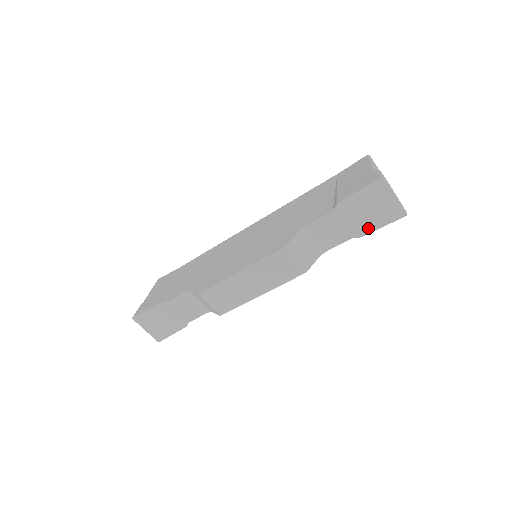
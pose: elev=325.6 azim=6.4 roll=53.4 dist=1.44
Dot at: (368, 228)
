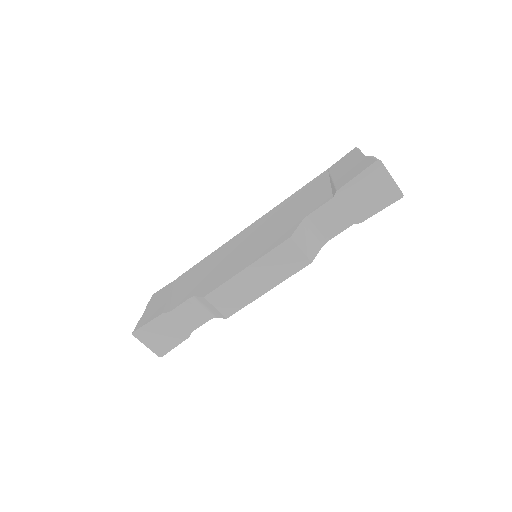
Dot at: (367, 213)
